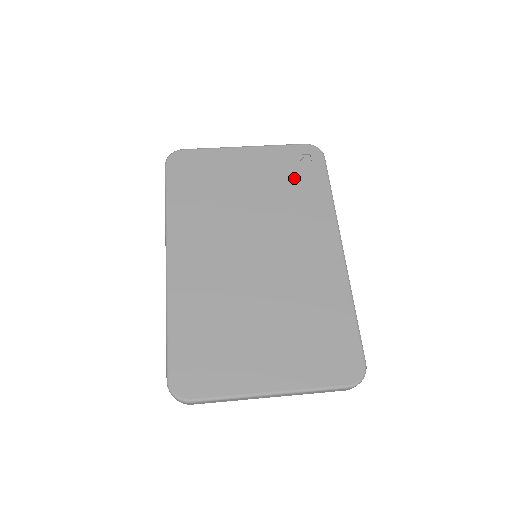
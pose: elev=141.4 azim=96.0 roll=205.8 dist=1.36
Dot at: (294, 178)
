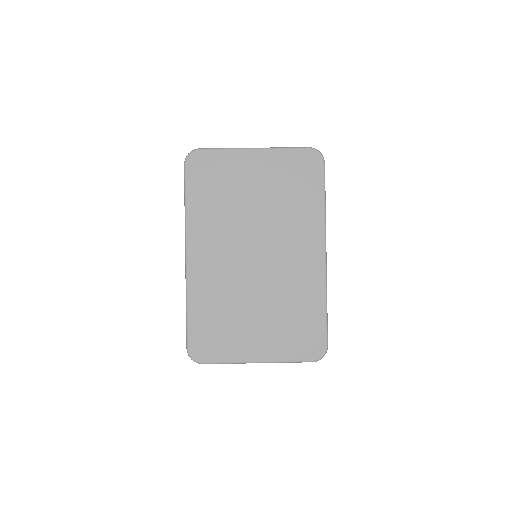
Dot at: (295, 185)
